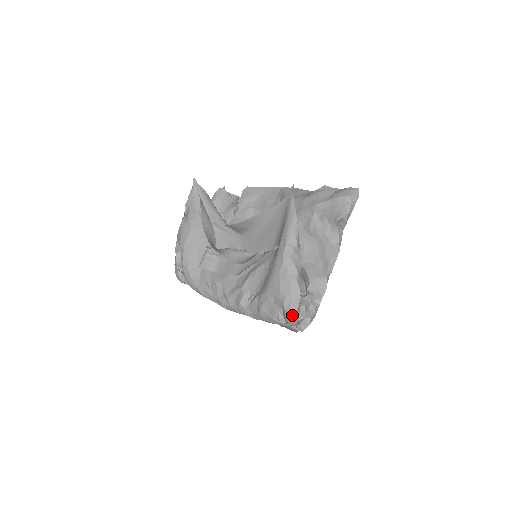
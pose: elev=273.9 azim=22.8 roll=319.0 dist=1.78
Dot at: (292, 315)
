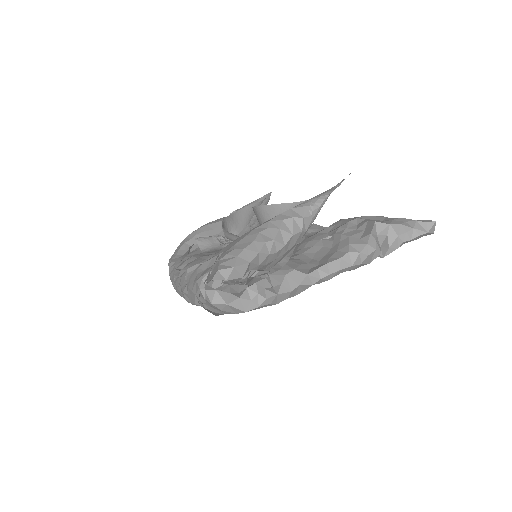
Dot at: (218, 267)
